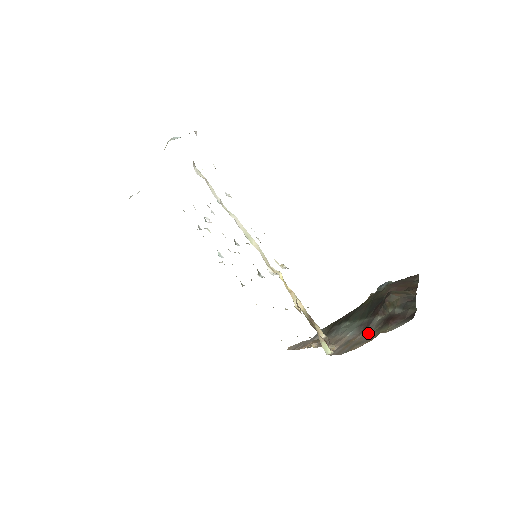
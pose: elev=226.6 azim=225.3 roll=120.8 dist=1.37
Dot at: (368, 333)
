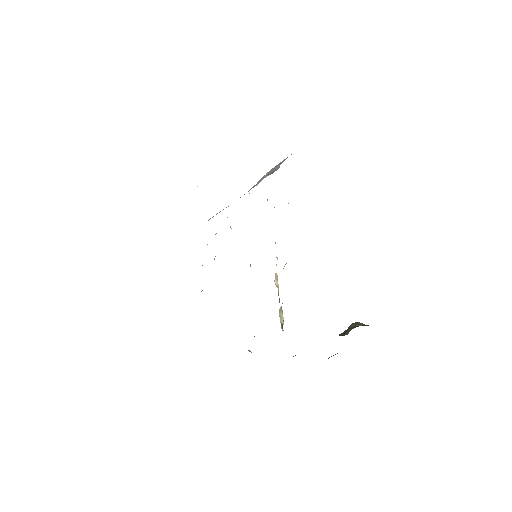
Dot at: occluded
